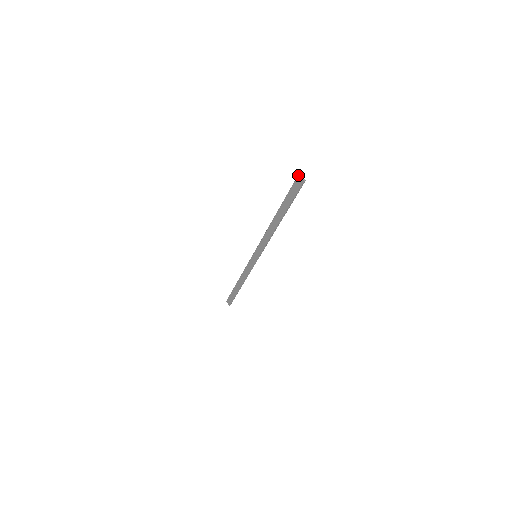
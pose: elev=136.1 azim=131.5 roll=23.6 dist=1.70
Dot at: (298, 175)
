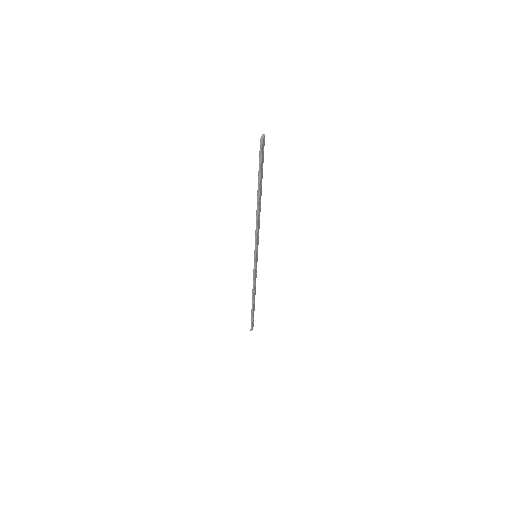
Dot at: (262, 135)
